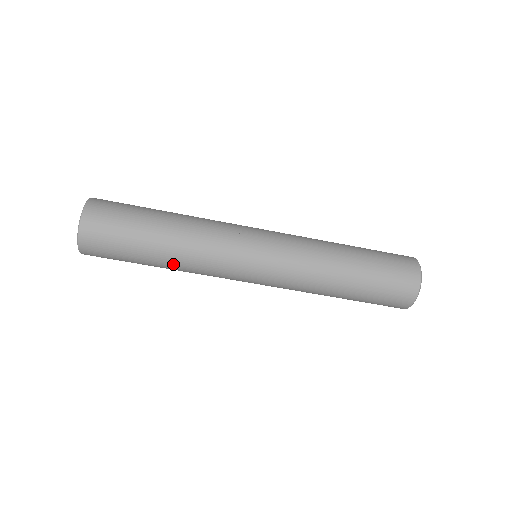
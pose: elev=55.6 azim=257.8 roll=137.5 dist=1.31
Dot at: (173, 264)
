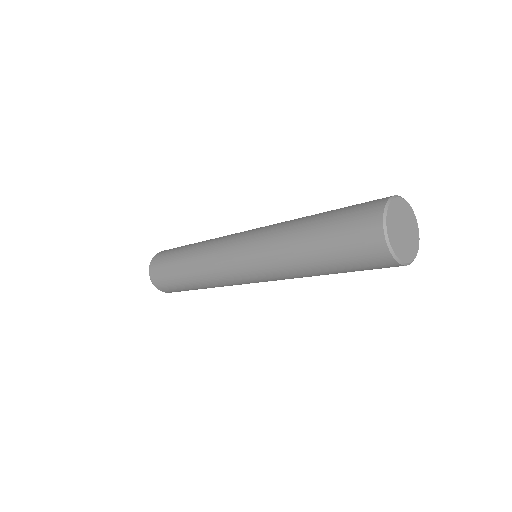
Dot at: occluded
